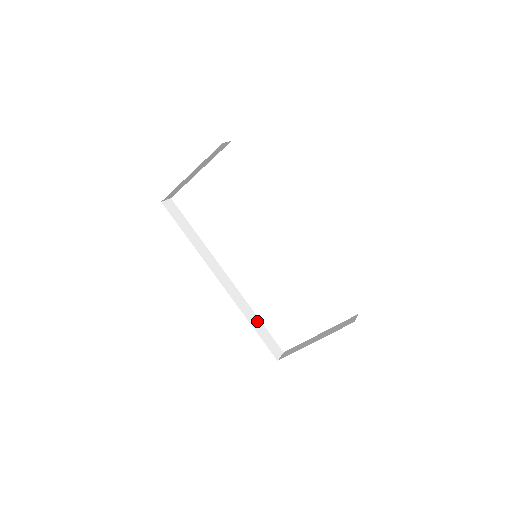
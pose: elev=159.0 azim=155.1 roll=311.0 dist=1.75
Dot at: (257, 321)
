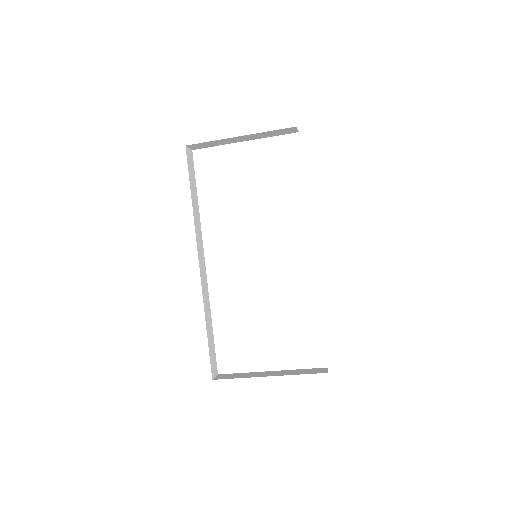
Dot at: (210, 326)
